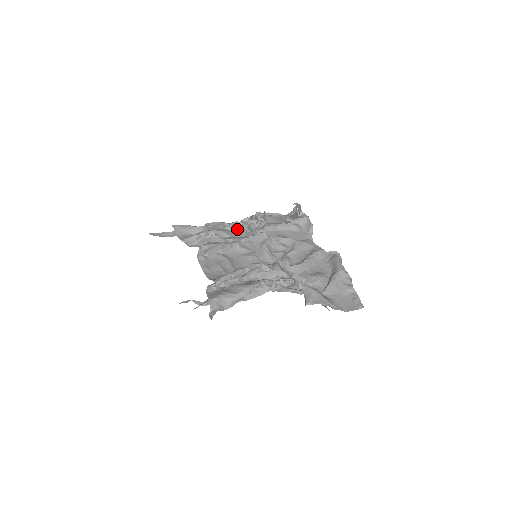
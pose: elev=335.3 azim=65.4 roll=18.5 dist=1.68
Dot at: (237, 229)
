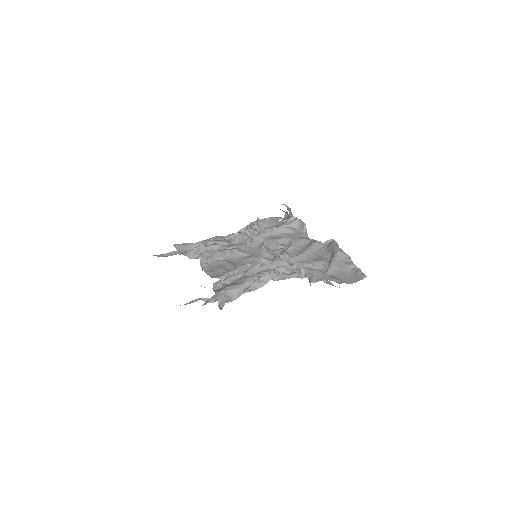
Dot at: (234, 237)
